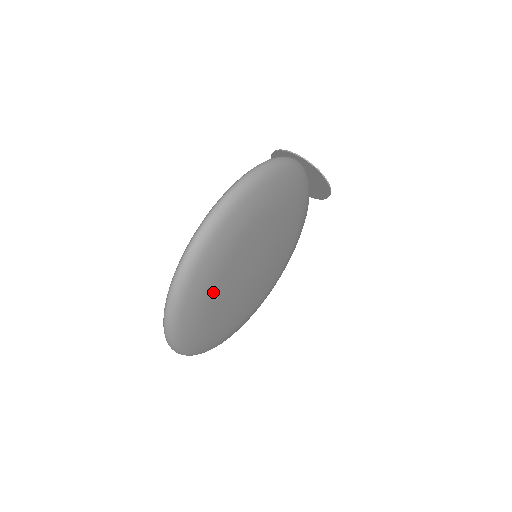
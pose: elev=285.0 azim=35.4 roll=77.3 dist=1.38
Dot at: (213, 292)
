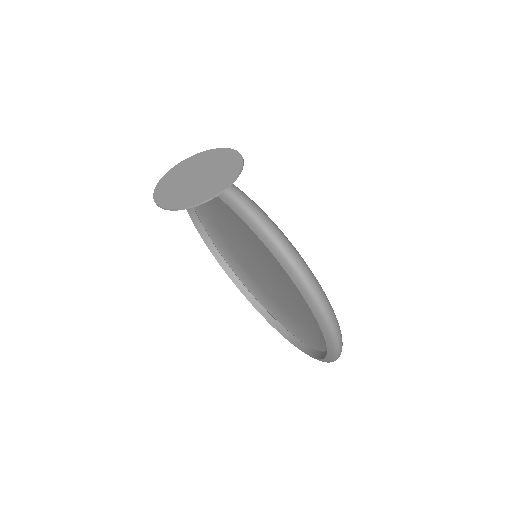
Dot at: occluded
